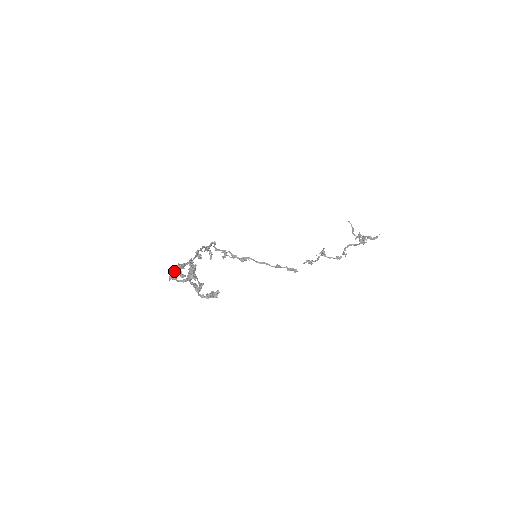
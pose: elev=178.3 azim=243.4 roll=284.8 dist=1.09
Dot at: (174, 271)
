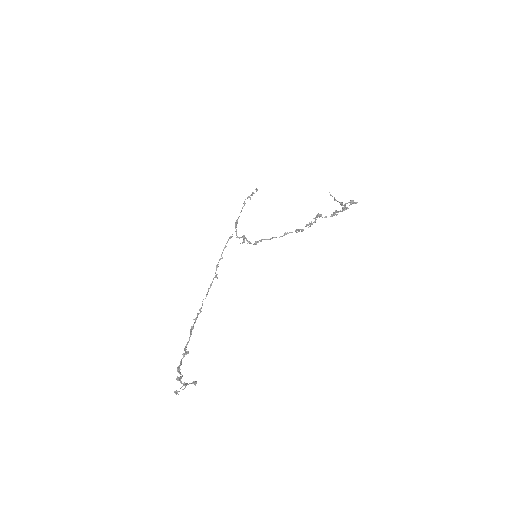
Dot at: (190, 333)
